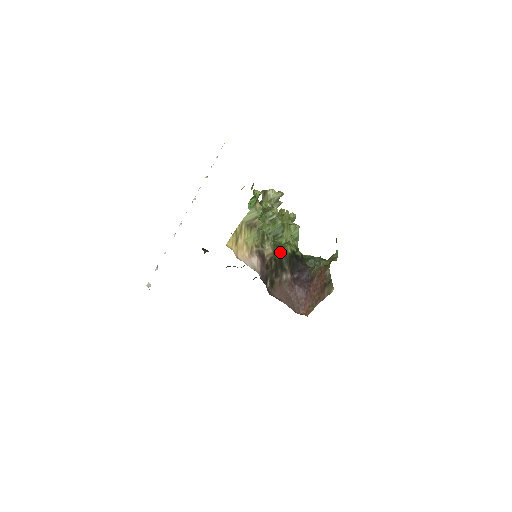
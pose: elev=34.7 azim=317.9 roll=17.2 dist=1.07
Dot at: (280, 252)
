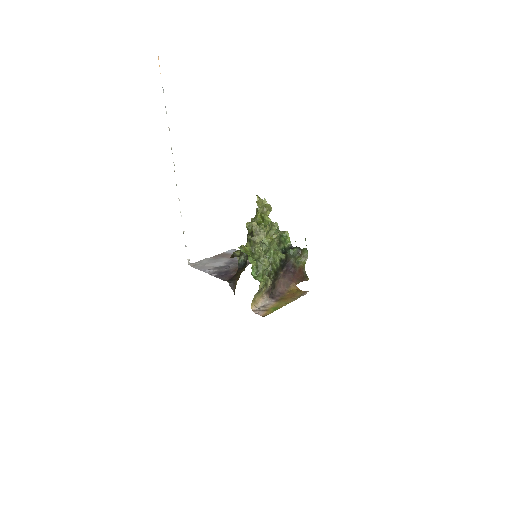
Dot at: (274, 270)
